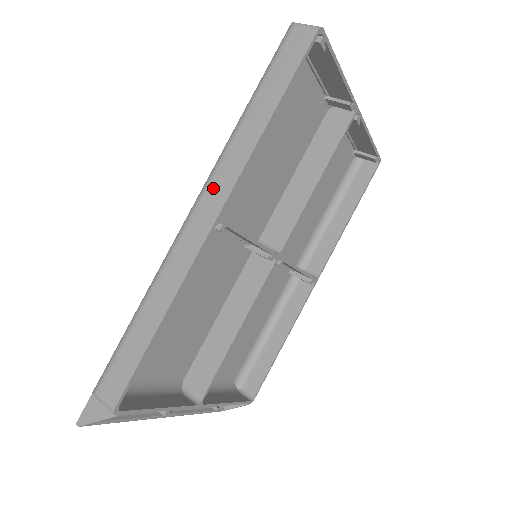
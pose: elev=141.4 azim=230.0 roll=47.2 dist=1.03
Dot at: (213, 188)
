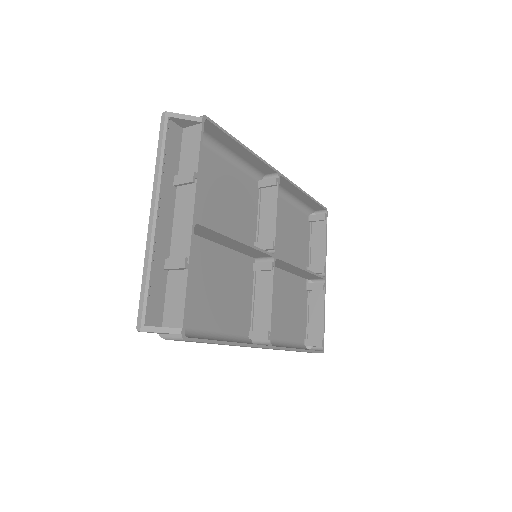
Dot at: occluded
